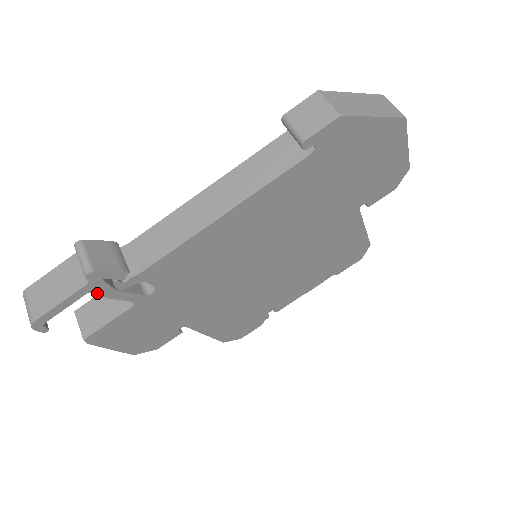
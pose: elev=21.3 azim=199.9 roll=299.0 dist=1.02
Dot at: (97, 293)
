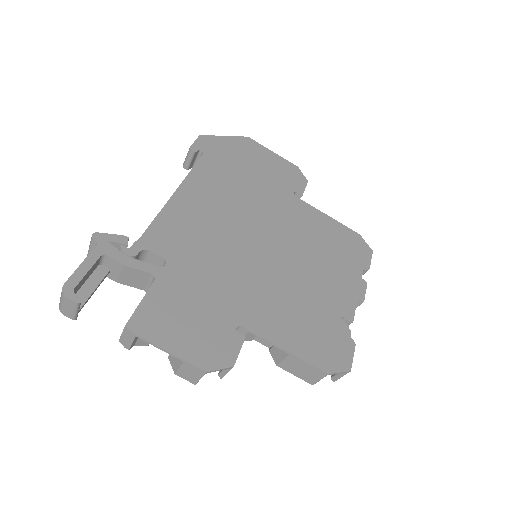
Dot at: (110, 258)
